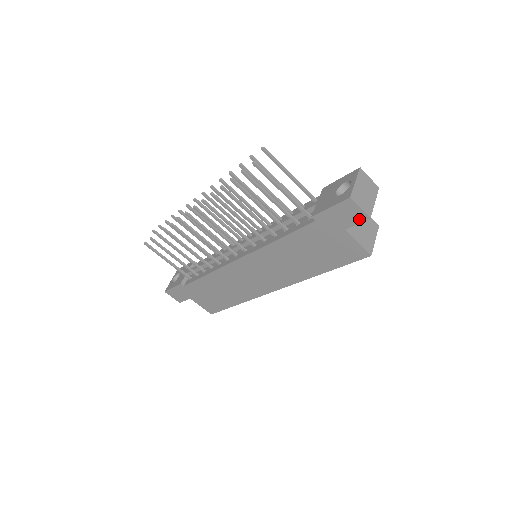
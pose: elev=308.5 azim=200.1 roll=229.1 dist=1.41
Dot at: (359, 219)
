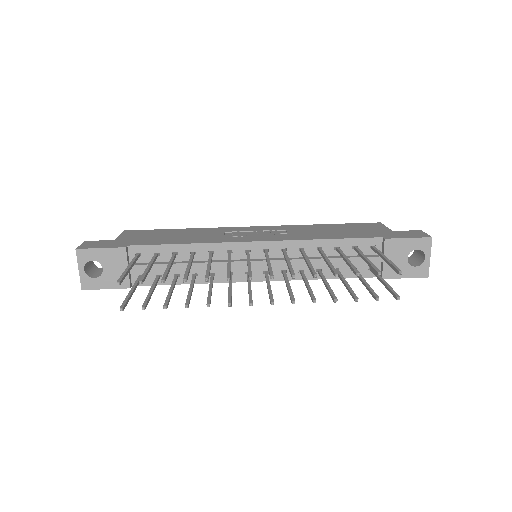
Dot at: occluded
